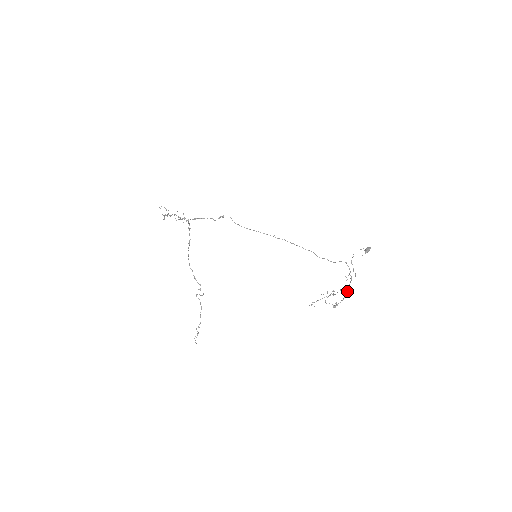
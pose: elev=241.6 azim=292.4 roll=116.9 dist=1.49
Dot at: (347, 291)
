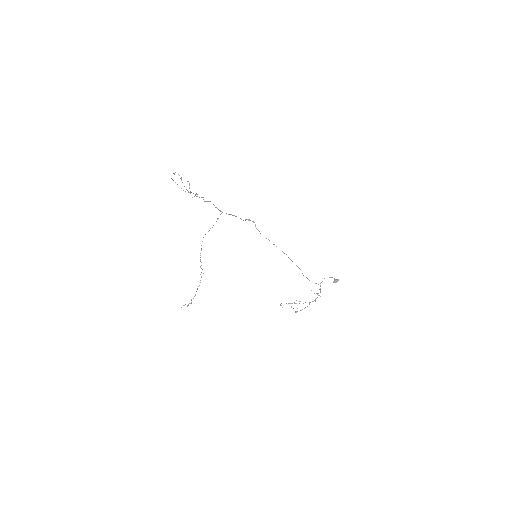
Dot at: occluded
